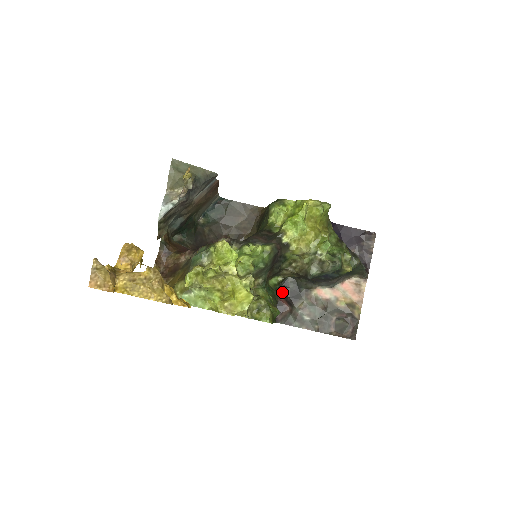
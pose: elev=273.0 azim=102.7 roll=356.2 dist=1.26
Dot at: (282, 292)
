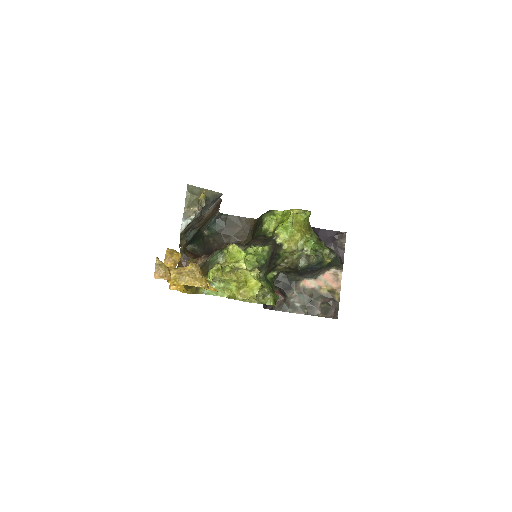
Dot at: (276, 285)
